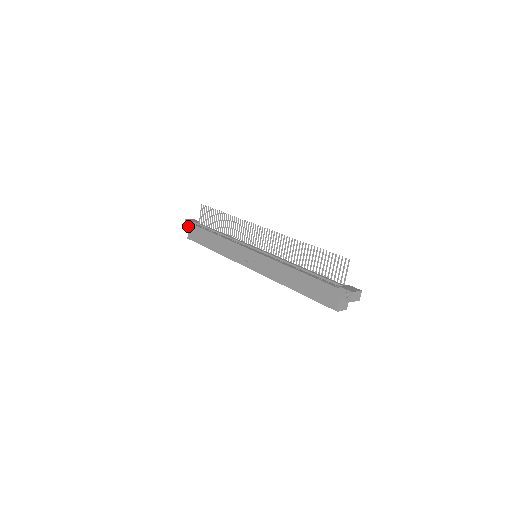
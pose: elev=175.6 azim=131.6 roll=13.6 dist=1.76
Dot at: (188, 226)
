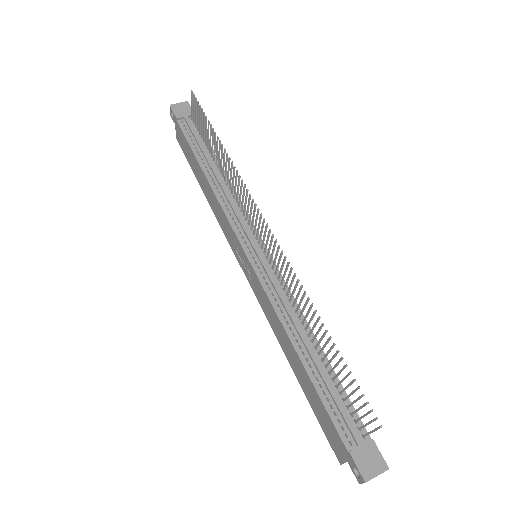
Dot at: (174, 121)
